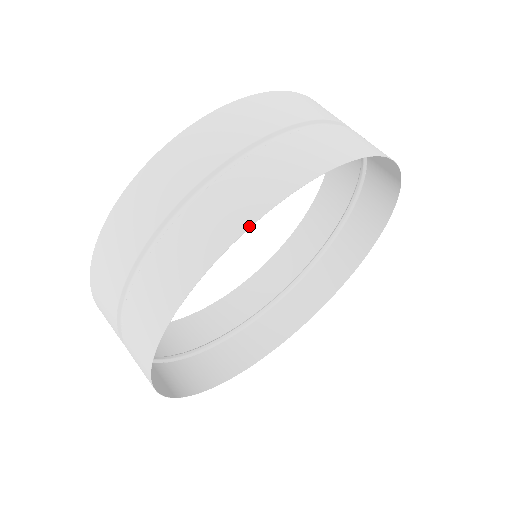
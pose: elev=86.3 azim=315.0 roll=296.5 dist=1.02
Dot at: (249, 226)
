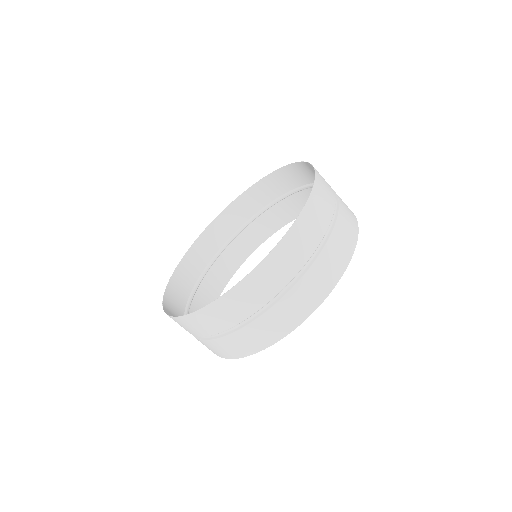
Dot at: occluded
